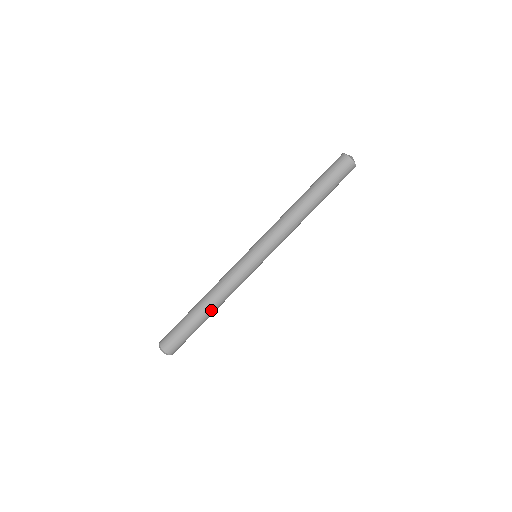
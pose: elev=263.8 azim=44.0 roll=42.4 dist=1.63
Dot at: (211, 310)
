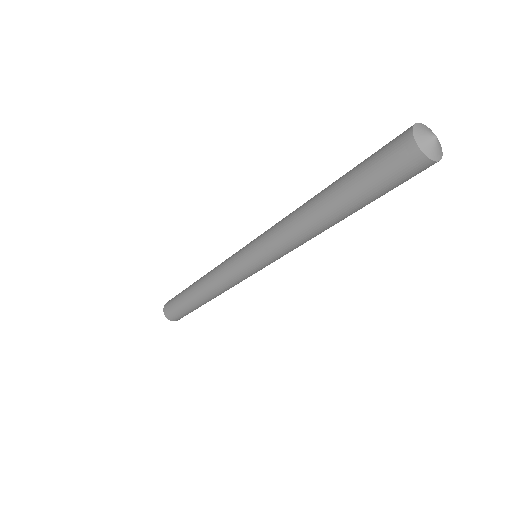
Dot at: (202, 298)
